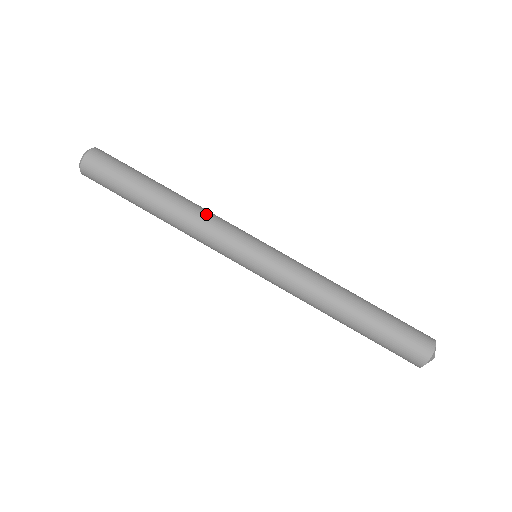
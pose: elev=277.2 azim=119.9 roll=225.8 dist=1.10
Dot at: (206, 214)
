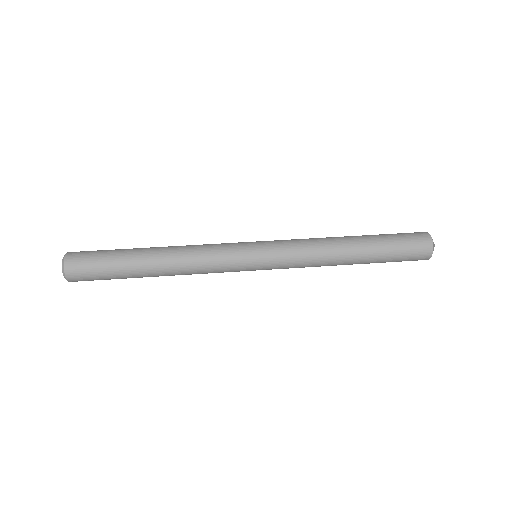
Dot at: occluded
